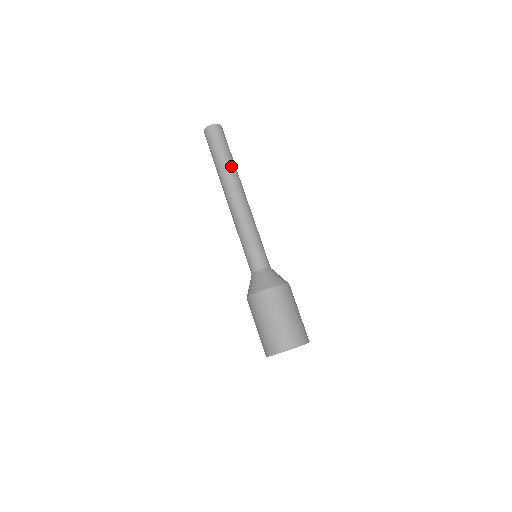
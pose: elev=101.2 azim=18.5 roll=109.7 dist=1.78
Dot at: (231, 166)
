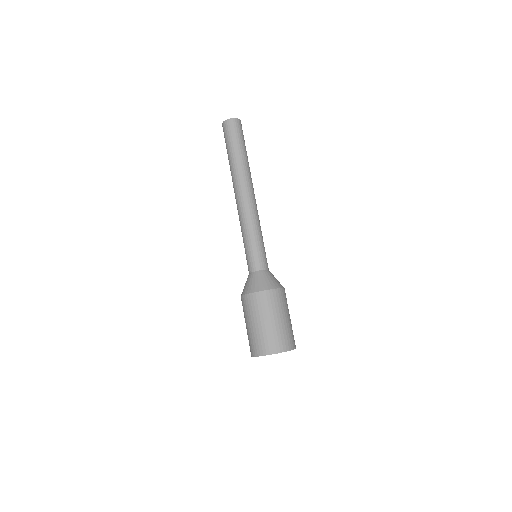
Dot at: (240, 163)
